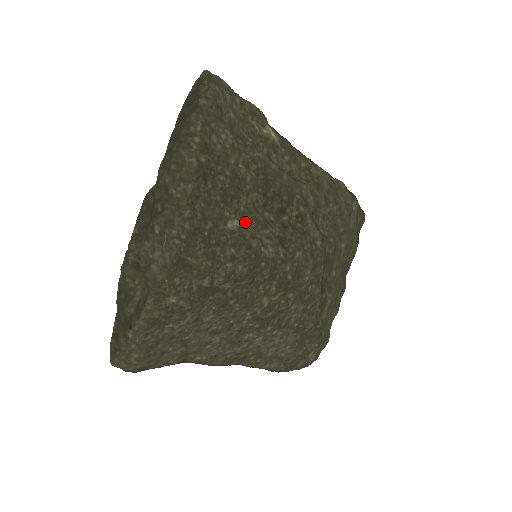
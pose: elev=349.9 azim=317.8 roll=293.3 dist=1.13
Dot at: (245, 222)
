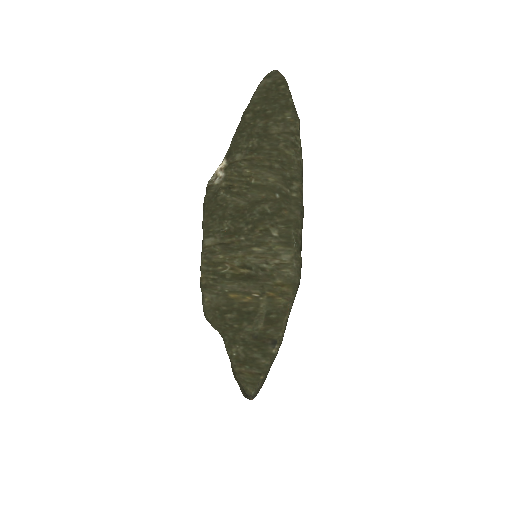
Dot at: occluded
